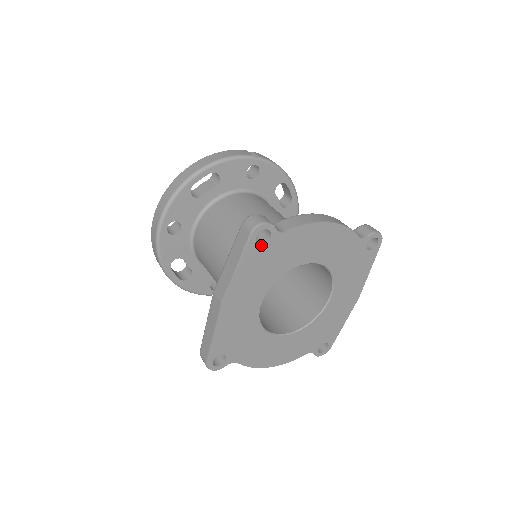
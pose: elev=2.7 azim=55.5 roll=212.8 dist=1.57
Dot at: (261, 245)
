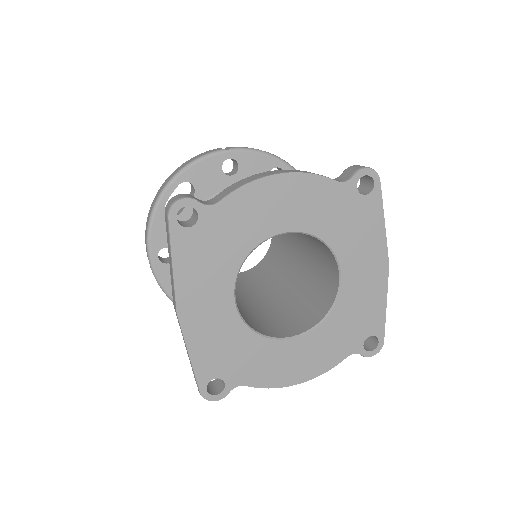
Dot at: (190, 228)
